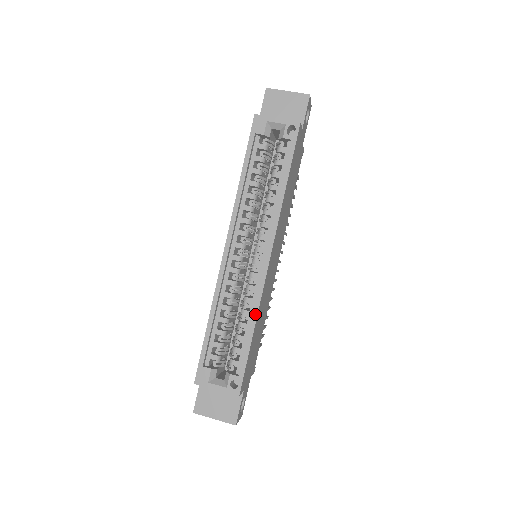
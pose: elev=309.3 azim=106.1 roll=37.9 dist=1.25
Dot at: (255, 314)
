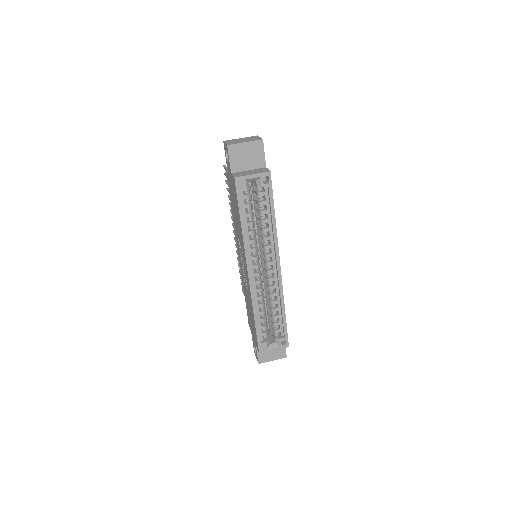
Dot at: (283, 302)
